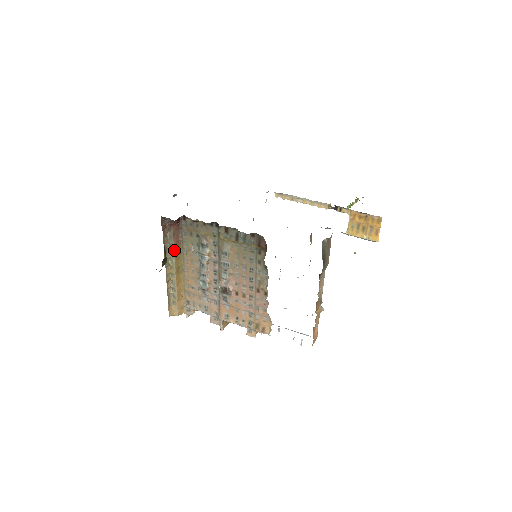
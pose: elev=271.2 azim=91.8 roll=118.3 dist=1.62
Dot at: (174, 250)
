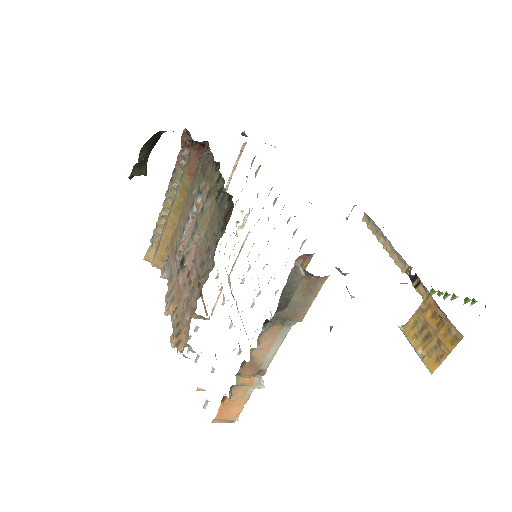
Dot at: (182, 181)
